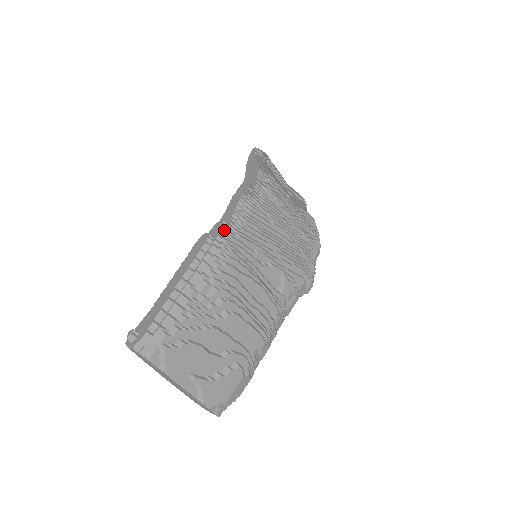
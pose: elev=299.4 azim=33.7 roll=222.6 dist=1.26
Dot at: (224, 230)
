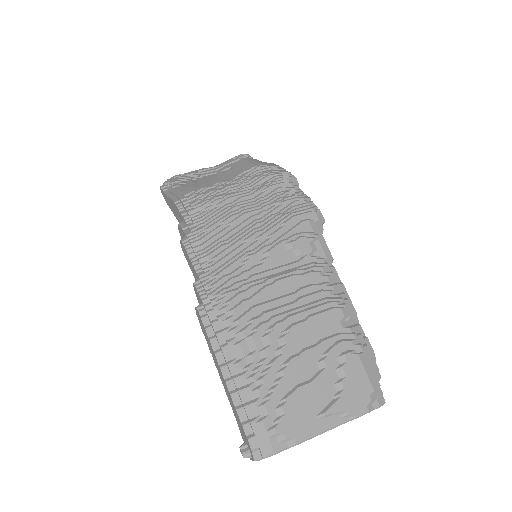
Dot at: (202, 289)
